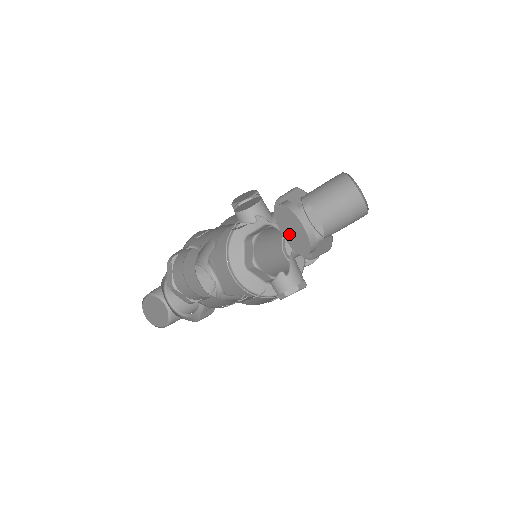
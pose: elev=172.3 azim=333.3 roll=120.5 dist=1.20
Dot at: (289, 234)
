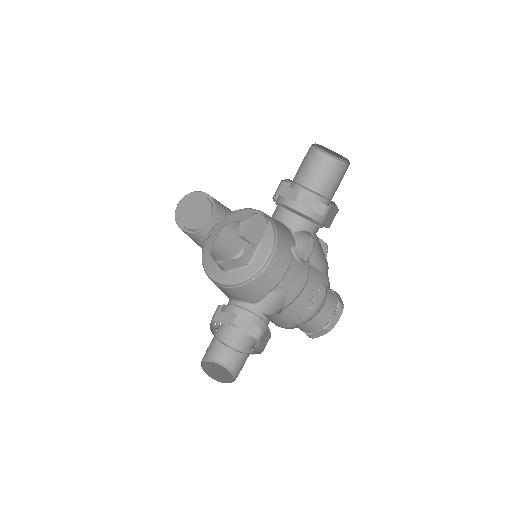
Dot at: occluded
